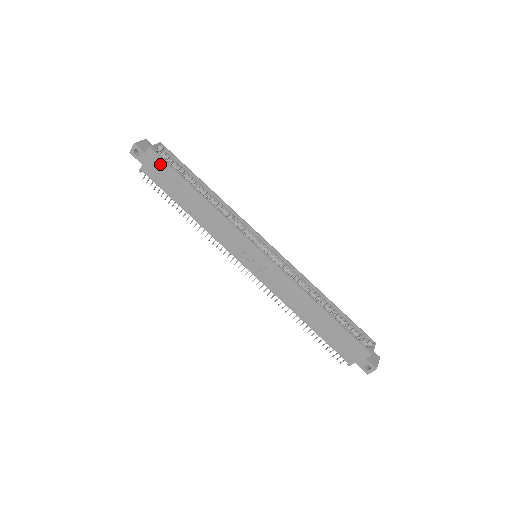
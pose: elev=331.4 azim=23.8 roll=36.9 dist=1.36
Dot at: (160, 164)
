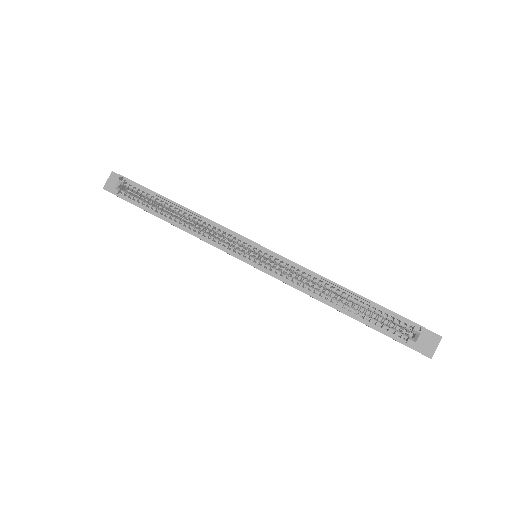
Dot at: occluded
